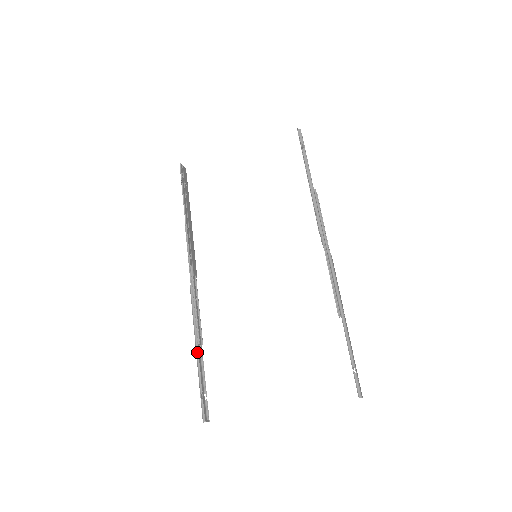
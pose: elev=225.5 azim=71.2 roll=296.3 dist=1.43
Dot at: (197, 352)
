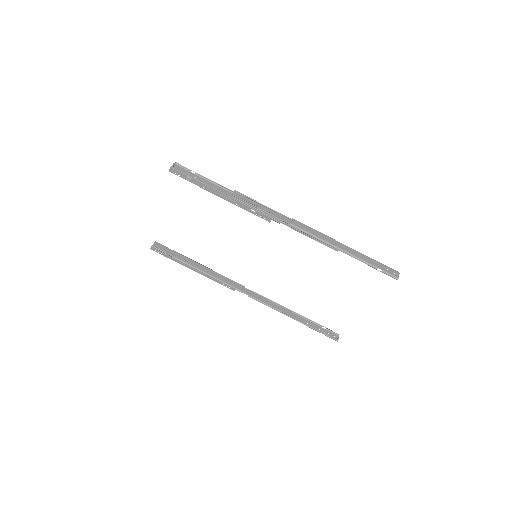
Dot at: occluded
